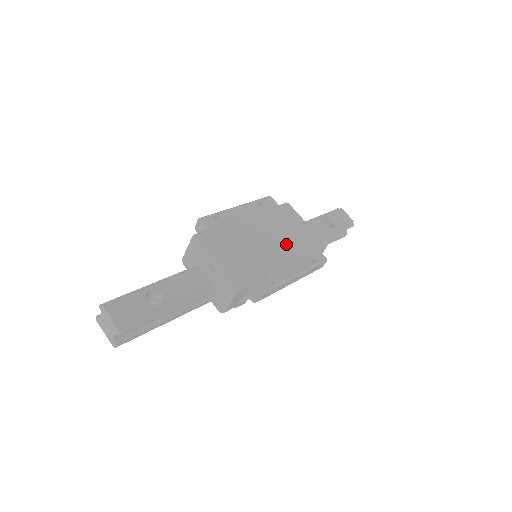
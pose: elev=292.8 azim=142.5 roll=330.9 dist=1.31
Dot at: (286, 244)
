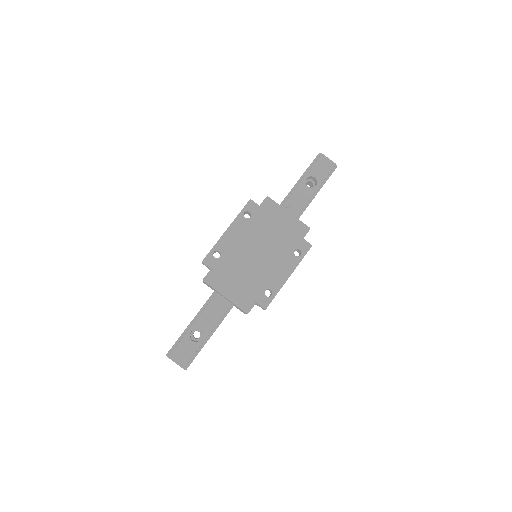
Dot at: (275, 248)
